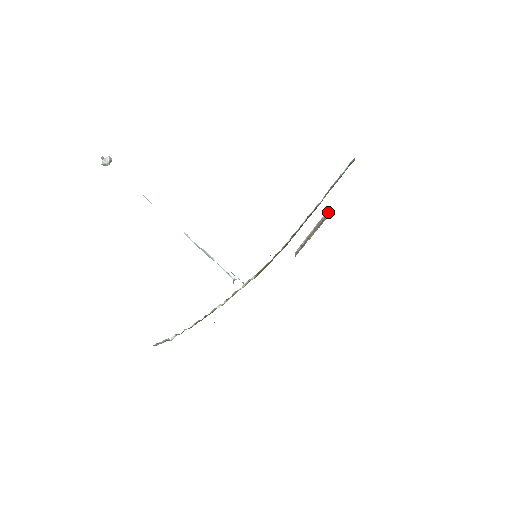
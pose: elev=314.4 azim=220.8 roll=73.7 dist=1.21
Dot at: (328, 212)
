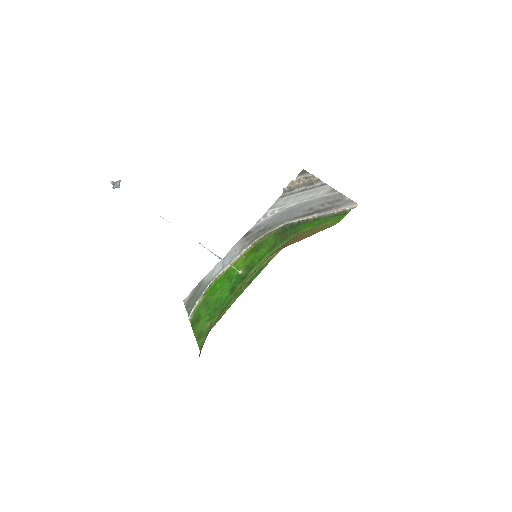
Dot at: (319, 179)
